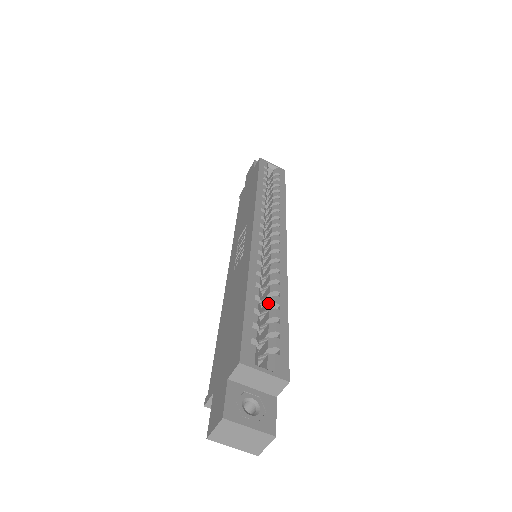
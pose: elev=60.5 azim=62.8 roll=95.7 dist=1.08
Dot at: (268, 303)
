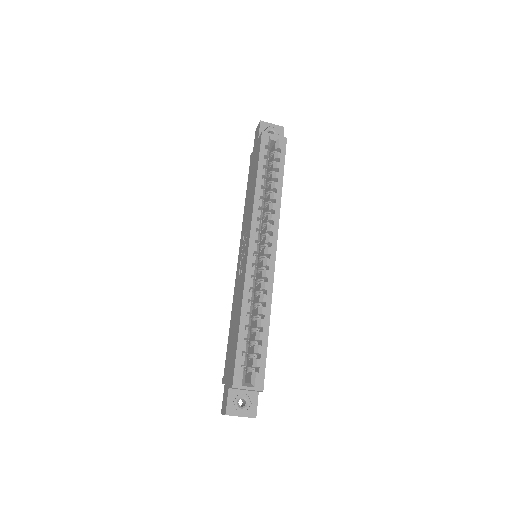
Dot at: (256, 324)
